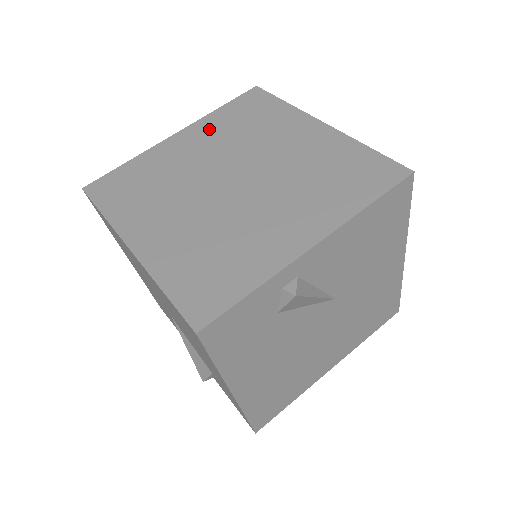
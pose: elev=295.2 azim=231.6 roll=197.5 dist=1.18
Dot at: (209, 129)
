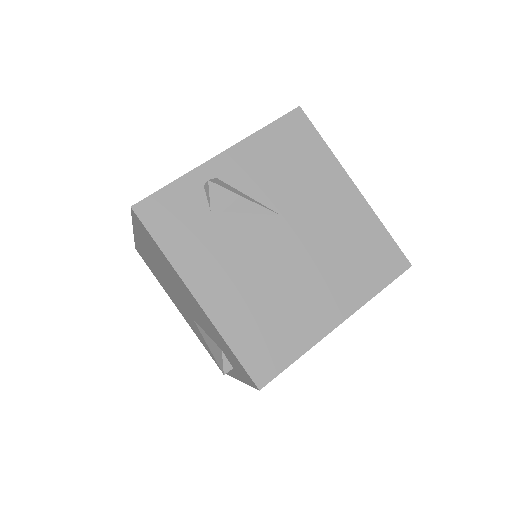
Dot at: occluded
